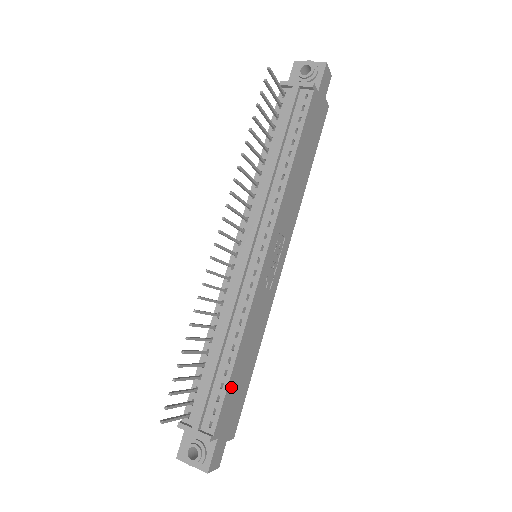
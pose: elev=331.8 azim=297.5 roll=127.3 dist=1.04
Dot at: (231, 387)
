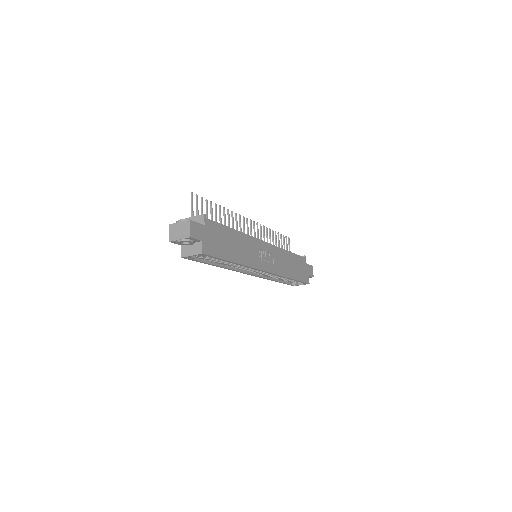
Dot at: (224, 231)
